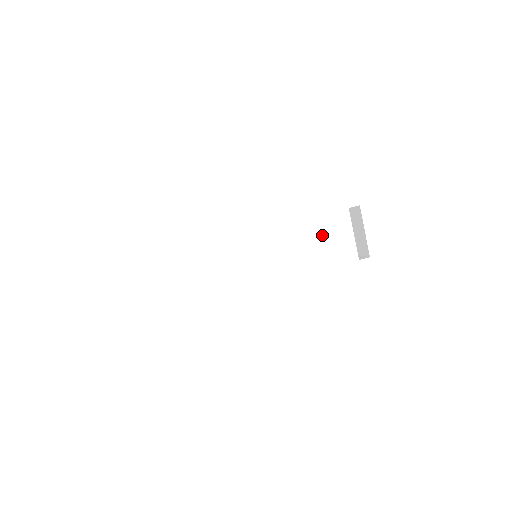
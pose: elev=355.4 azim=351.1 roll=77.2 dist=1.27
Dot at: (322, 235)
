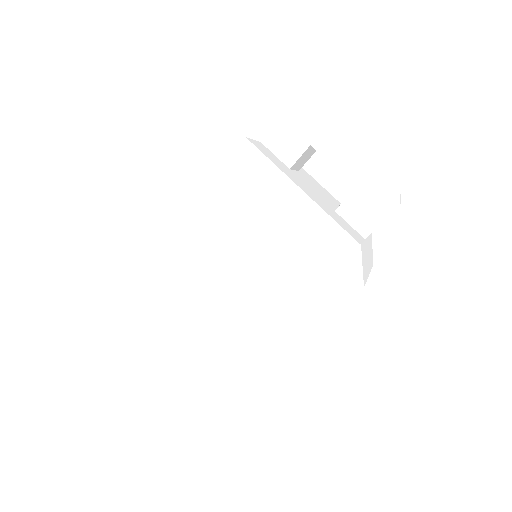
Dot at: (268, 208)
